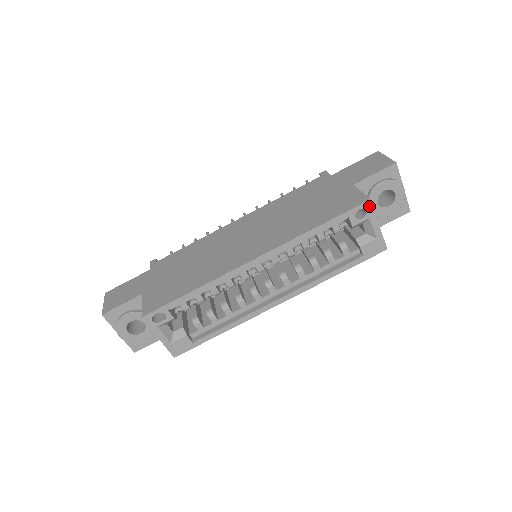
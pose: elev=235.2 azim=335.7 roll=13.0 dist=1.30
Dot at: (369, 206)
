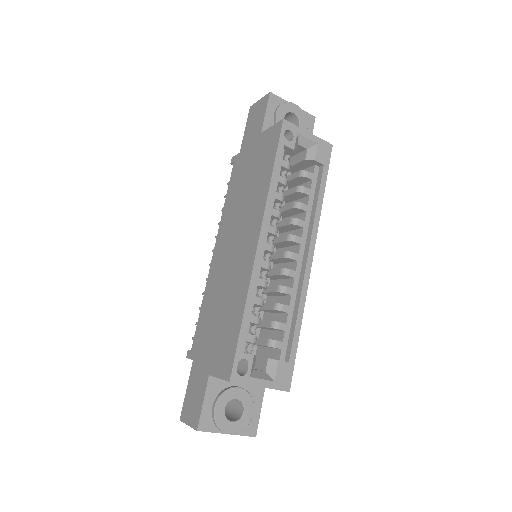
Dot at: (288, 125)
